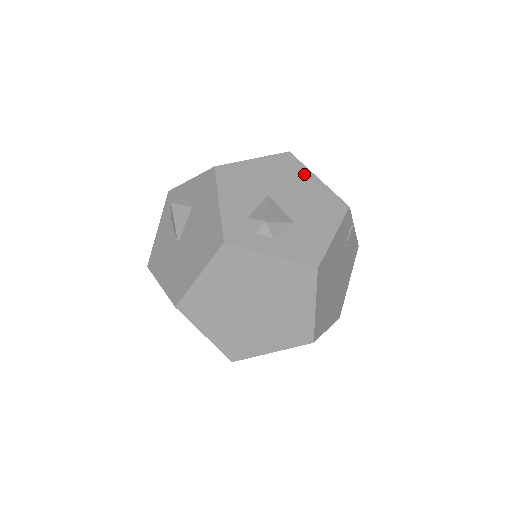
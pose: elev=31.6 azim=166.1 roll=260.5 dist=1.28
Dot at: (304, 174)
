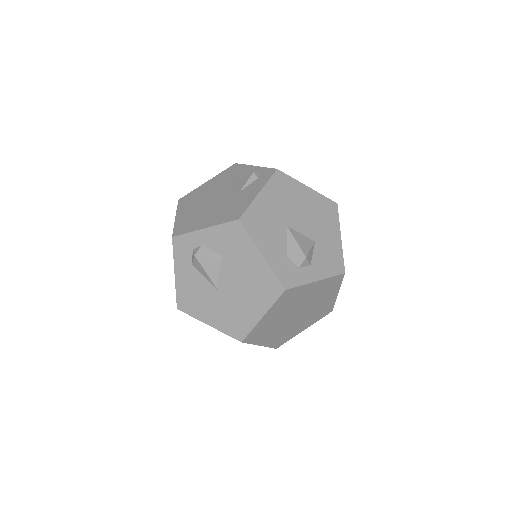
Dot at: (298, 188)
